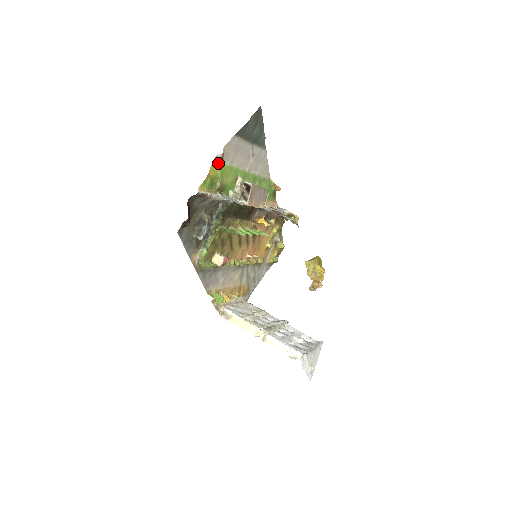
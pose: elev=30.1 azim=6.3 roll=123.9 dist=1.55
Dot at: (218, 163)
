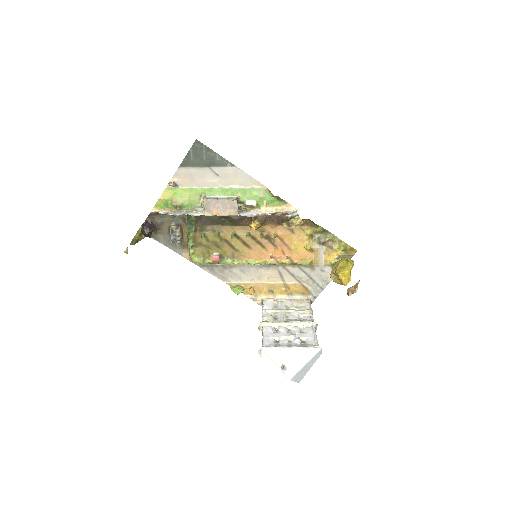
Dot at: (172, 189)
